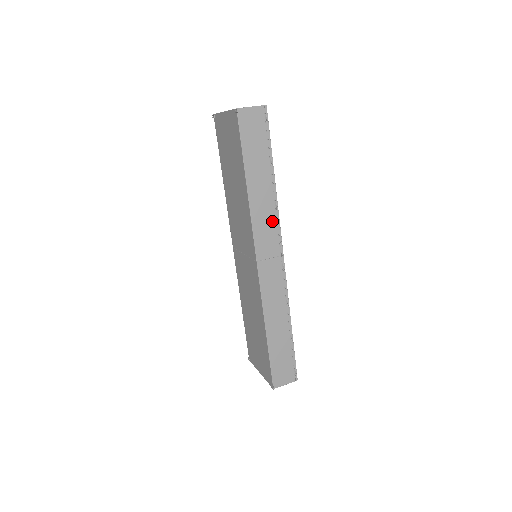
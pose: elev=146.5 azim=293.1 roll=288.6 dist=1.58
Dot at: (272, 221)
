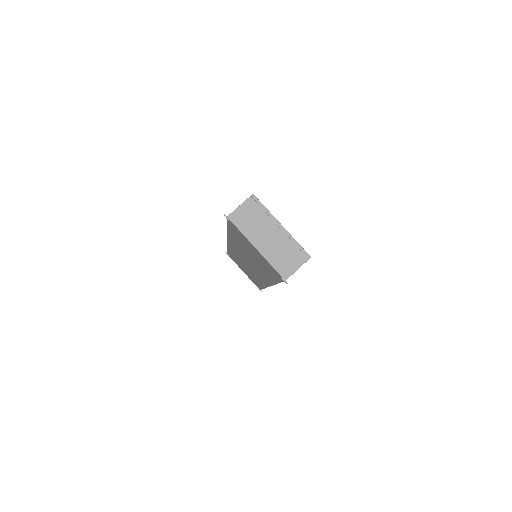
Dot at: occluded
